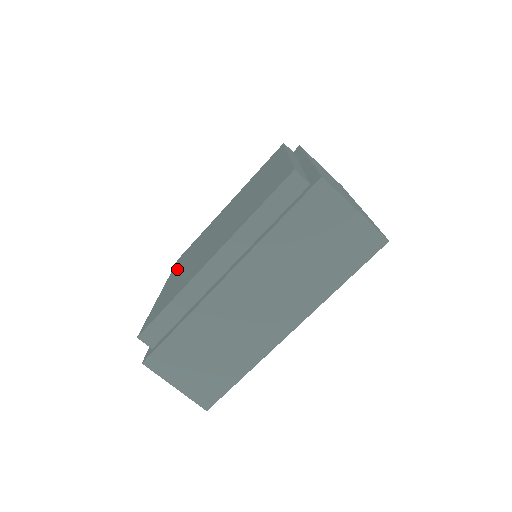
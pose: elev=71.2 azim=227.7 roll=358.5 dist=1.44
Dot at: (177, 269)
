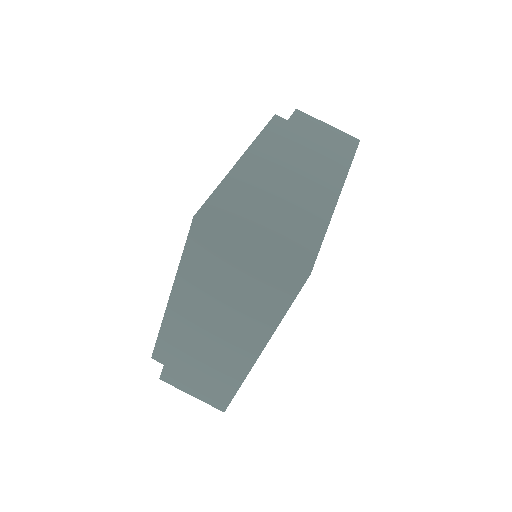
Dot at: occluded
